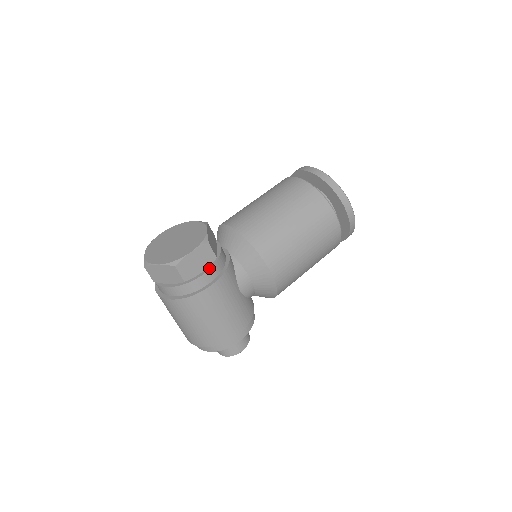
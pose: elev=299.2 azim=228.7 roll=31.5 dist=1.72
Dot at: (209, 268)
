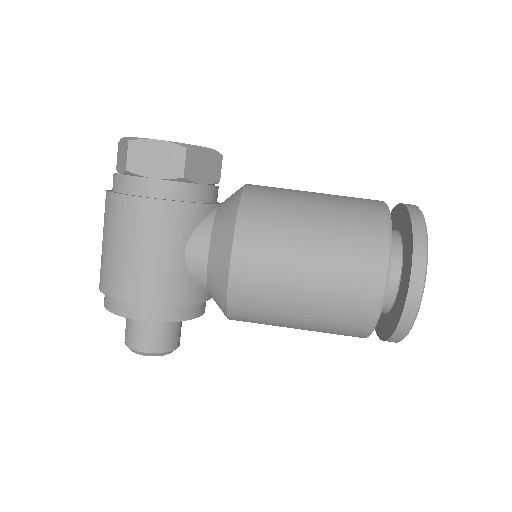
Dot at: (164, 179)
